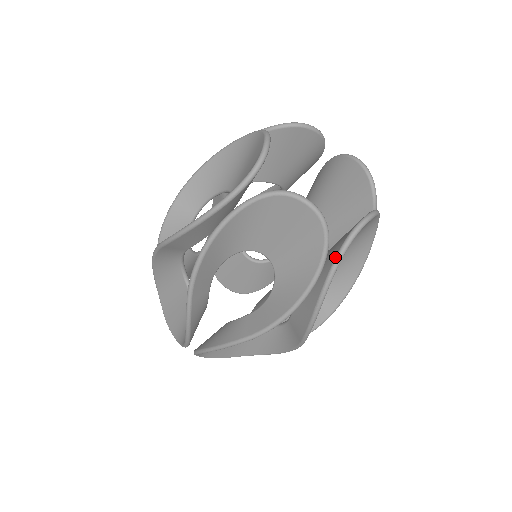
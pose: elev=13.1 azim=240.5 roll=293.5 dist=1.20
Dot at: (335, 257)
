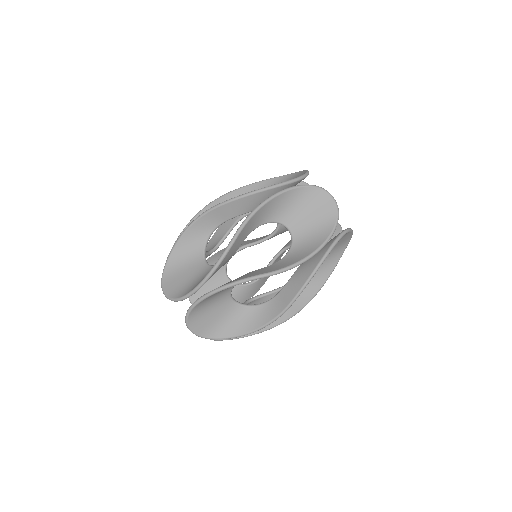
Dot at: (336, 238)
